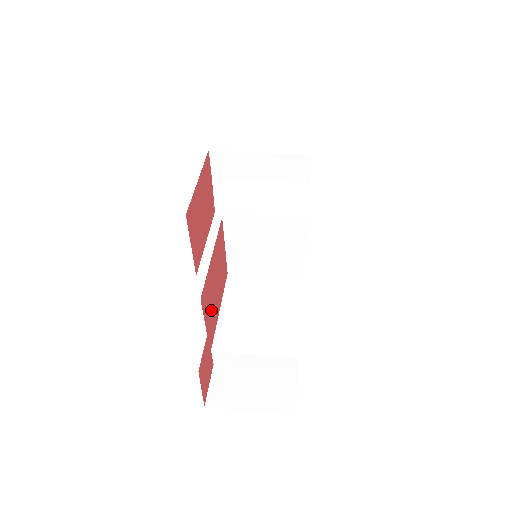
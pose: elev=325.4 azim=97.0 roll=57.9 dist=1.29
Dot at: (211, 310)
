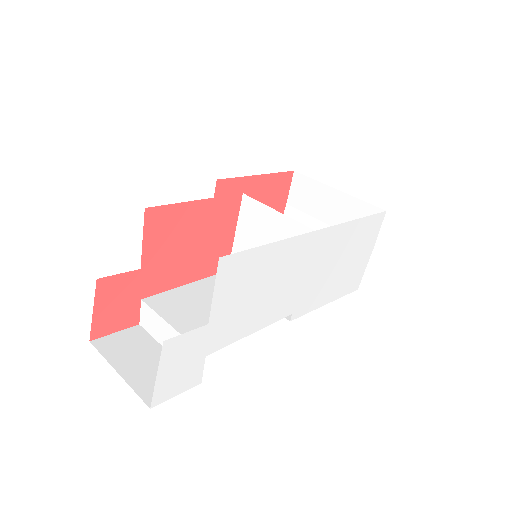
Dot at: (166, 256)
